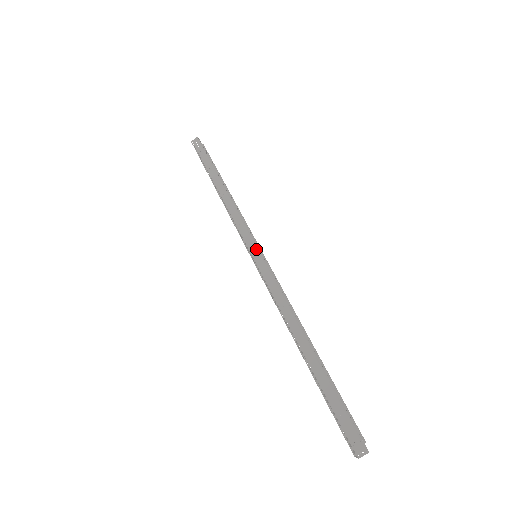
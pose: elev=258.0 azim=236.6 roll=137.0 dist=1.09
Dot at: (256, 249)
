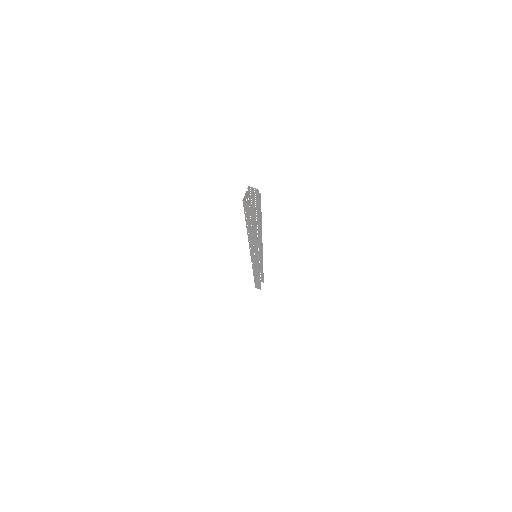
Dot at: (261, 252)
